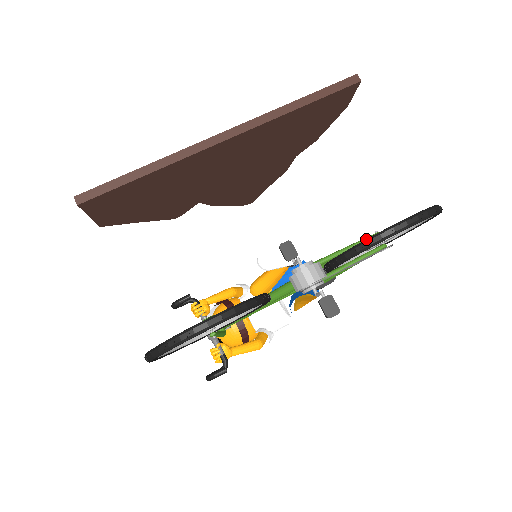
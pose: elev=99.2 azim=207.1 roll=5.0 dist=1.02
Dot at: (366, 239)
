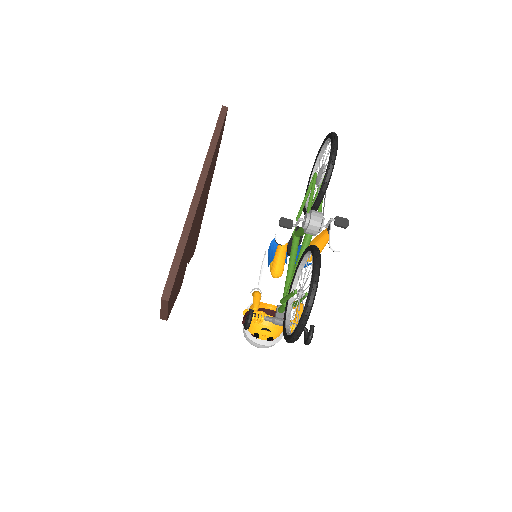
Dot at: (326, 173)
